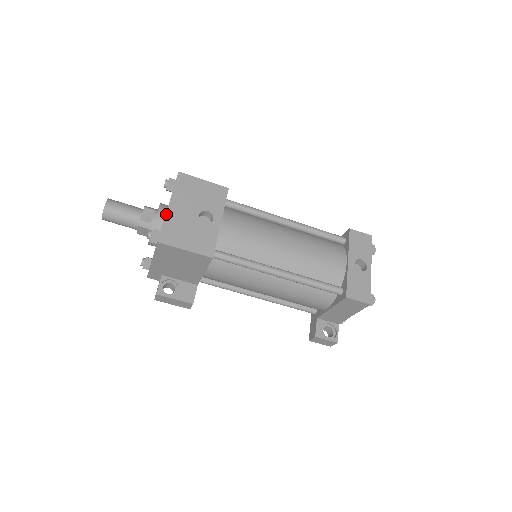
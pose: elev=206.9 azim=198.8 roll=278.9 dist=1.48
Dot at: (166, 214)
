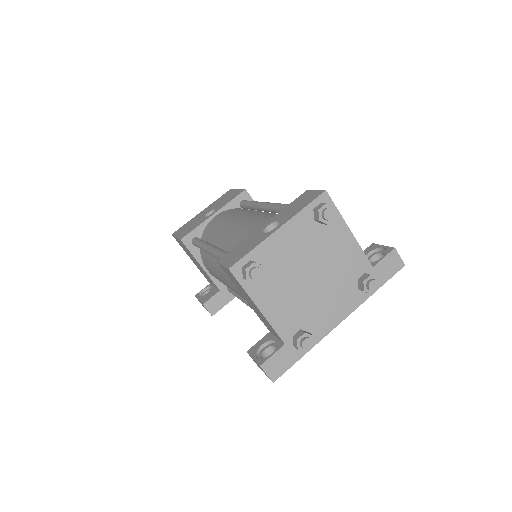
Dot at: (194, 217)
